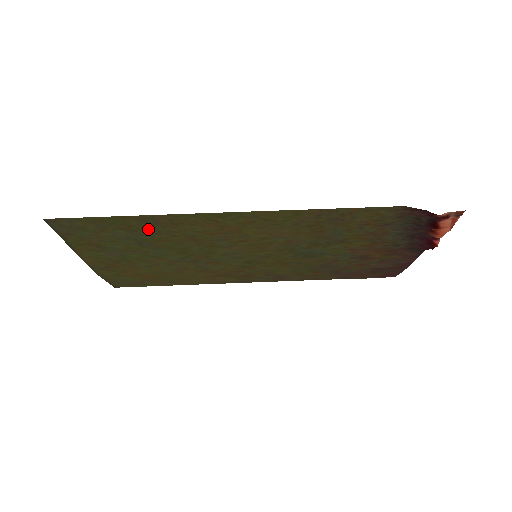
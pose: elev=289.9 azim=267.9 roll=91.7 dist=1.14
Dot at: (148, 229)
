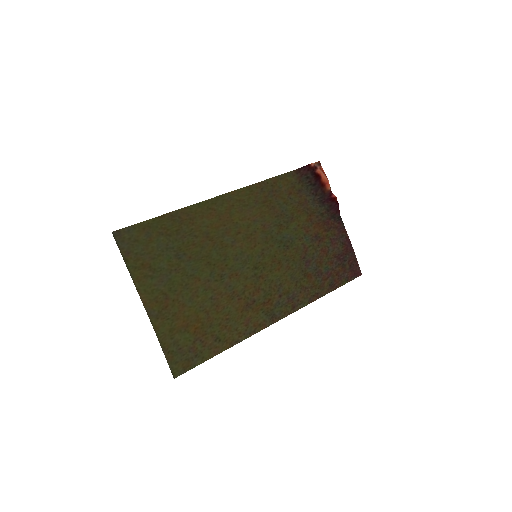
Dot at: (178, 231)
